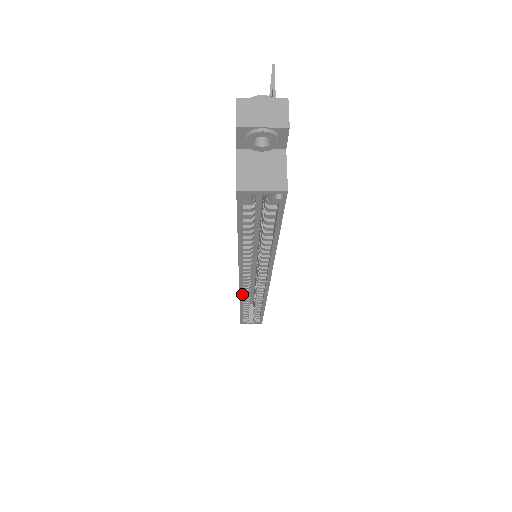
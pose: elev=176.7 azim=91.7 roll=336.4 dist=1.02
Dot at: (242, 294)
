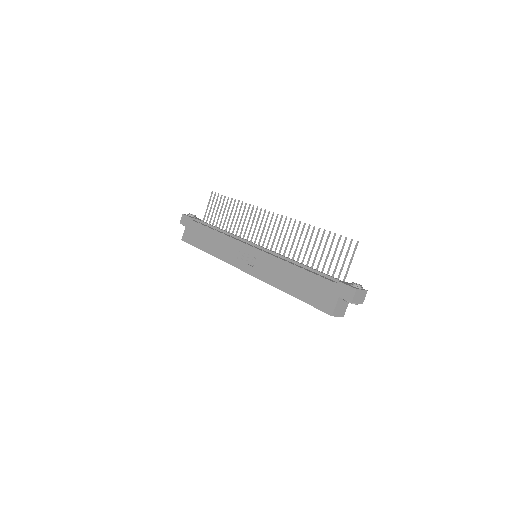
Dot at: occluded
